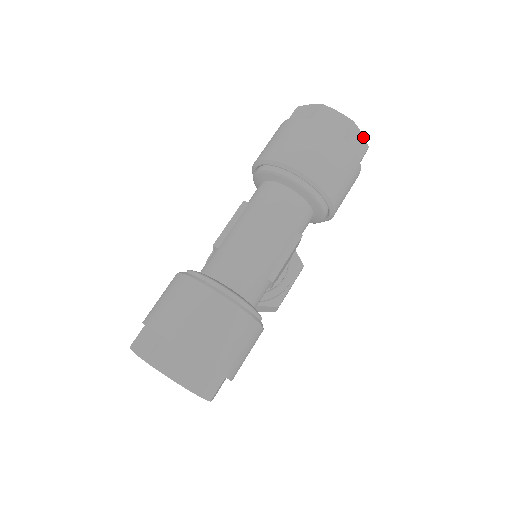
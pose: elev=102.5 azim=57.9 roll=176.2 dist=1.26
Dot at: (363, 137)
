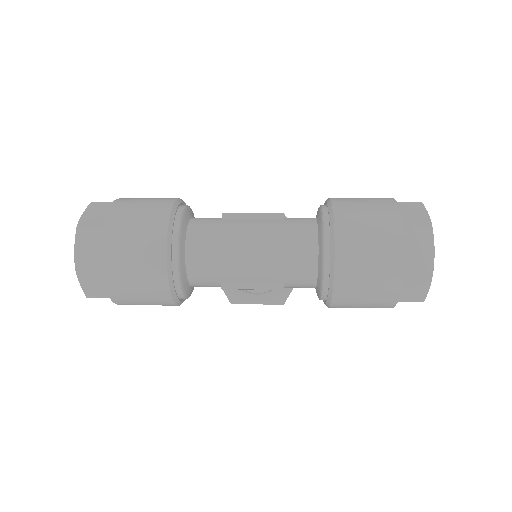
Dot at: (428, 290)
